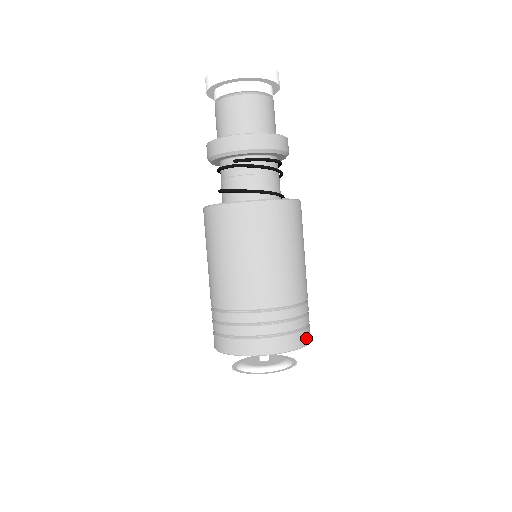
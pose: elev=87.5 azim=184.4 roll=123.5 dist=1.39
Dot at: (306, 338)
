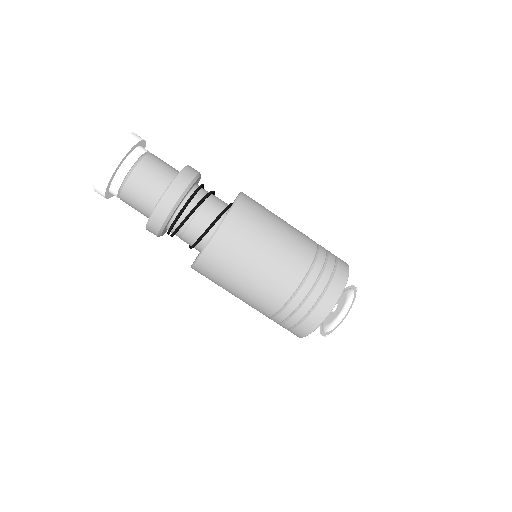
Dot at: (330, 301)
